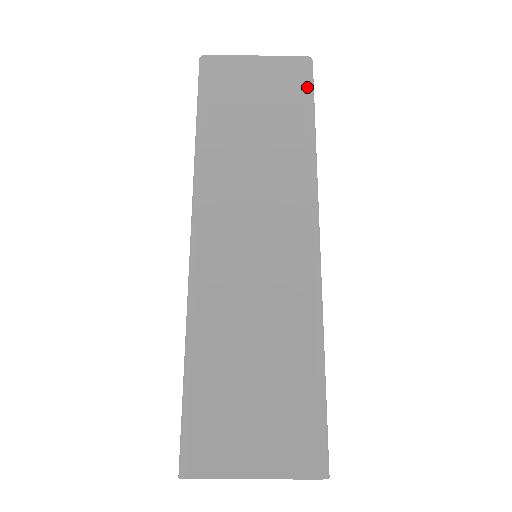
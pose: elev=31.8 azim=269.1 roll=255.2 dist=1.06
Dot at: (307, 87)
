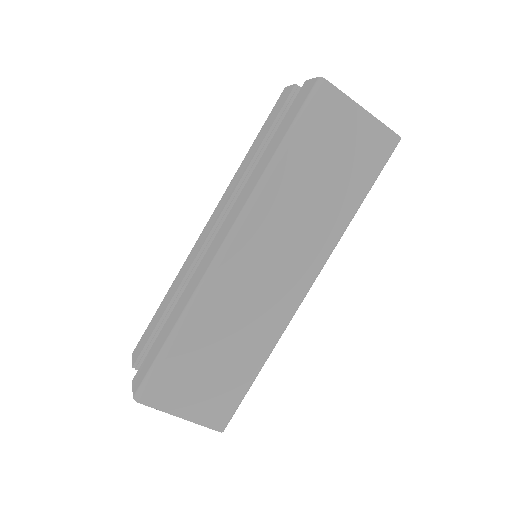
Dot at: (381, 165)
